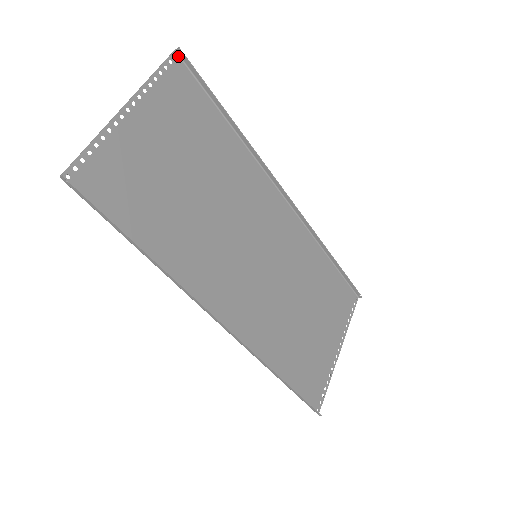
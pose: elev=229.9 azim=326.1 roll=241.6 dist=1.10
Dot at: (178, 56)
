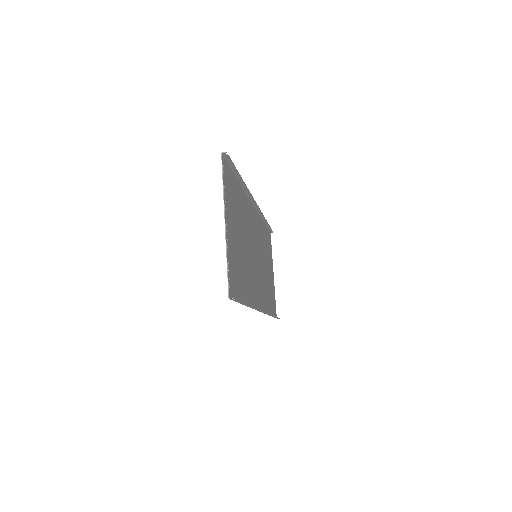
Dot at: (223, 156)
